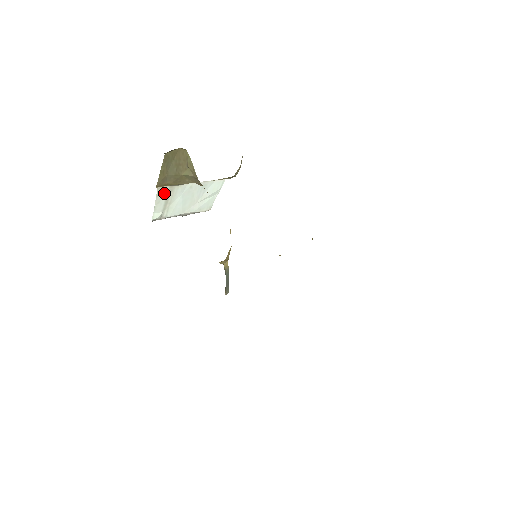
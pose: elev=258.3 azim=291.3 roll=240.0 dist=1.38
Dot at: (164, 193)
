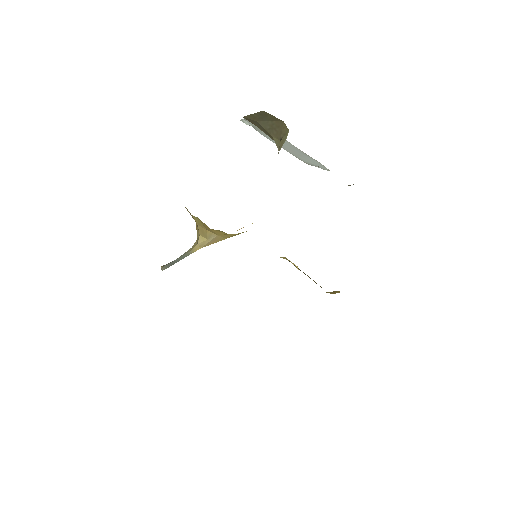
Dot at: occluded
